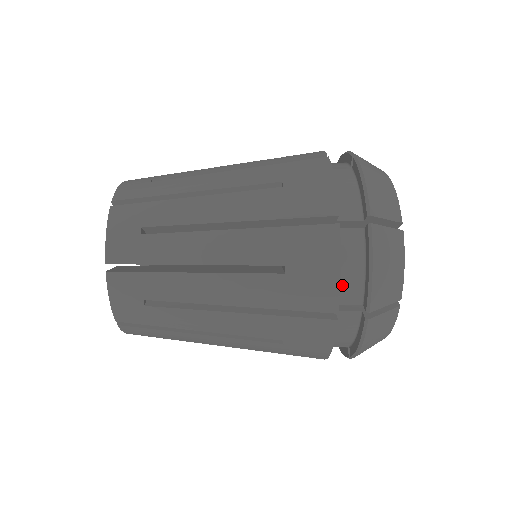
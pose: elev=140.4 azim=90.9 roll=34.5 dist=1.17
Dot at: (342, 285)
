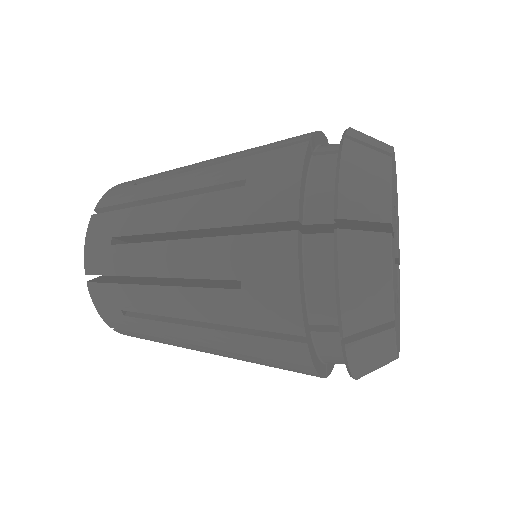
Dot at: (311, 302)
